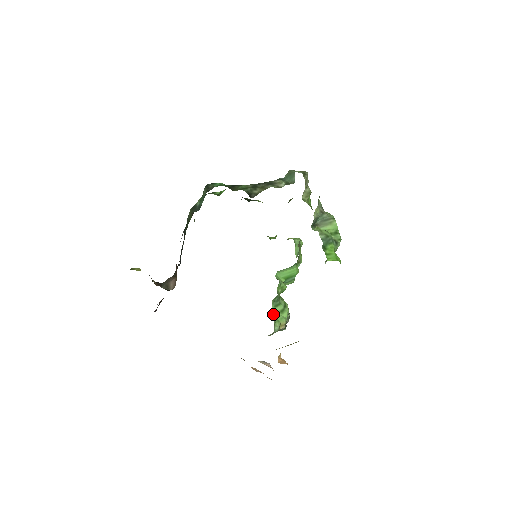
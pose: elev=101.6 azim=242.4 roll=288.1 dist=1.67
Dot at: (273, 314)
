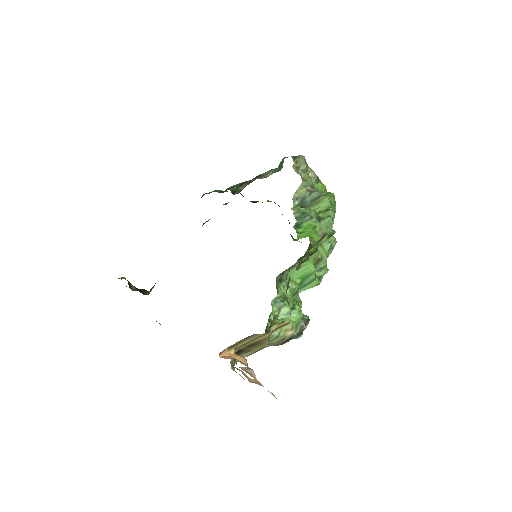
Dot at: occluded
